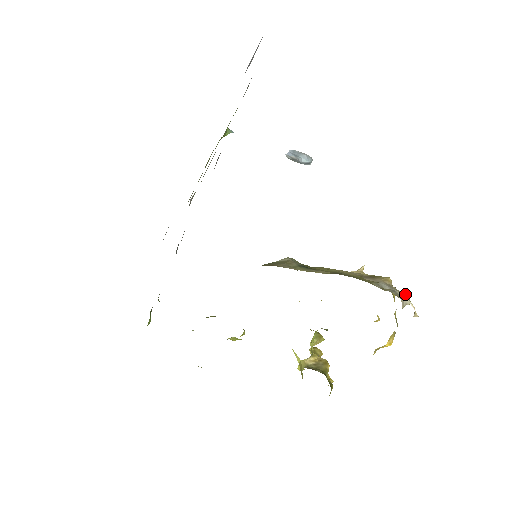
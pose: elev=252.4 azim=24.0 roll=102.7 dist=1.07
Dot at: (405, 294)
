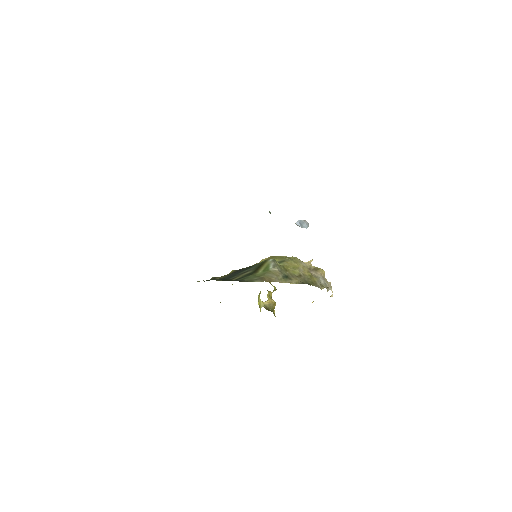
Dot at: (330, 284)
